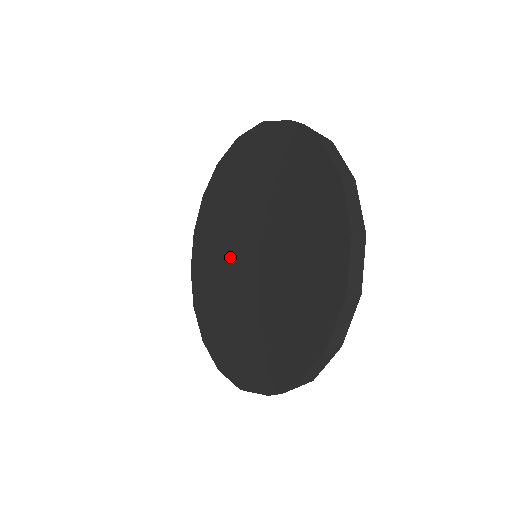
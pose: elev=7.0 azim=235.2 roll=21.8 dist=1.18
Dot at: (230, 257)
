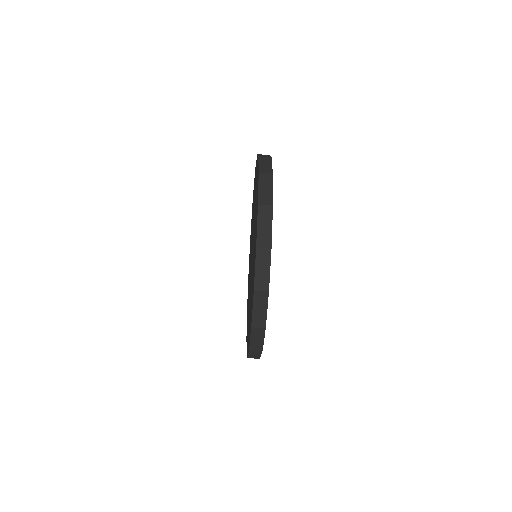
Dot at: occluded
